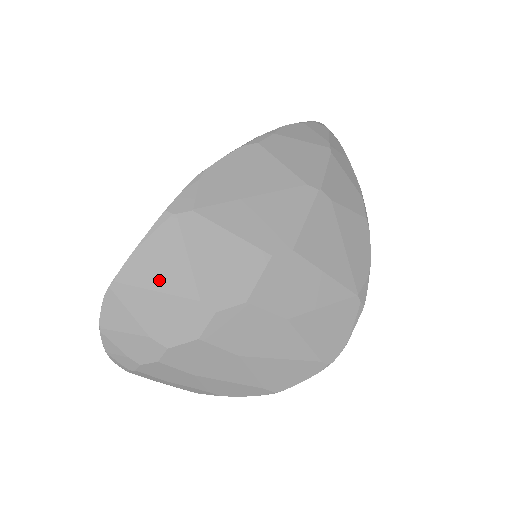
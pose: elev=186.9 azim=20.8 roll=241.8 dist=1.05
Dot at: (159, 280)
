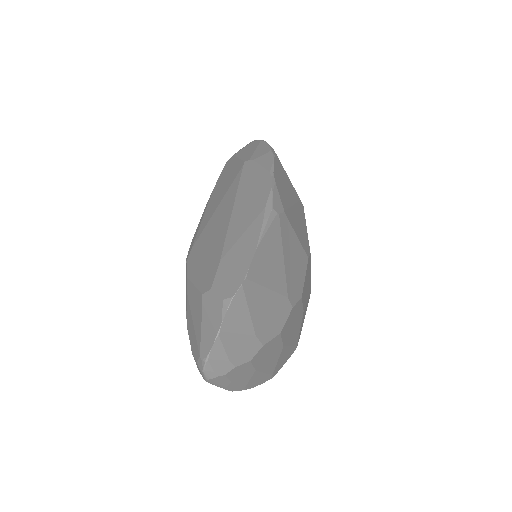
Dot at: (270, 277)
